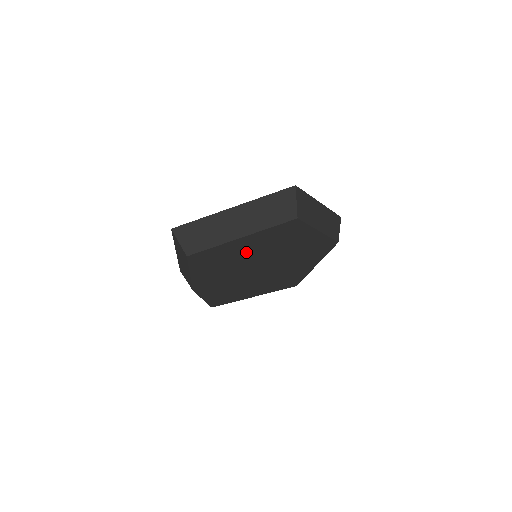
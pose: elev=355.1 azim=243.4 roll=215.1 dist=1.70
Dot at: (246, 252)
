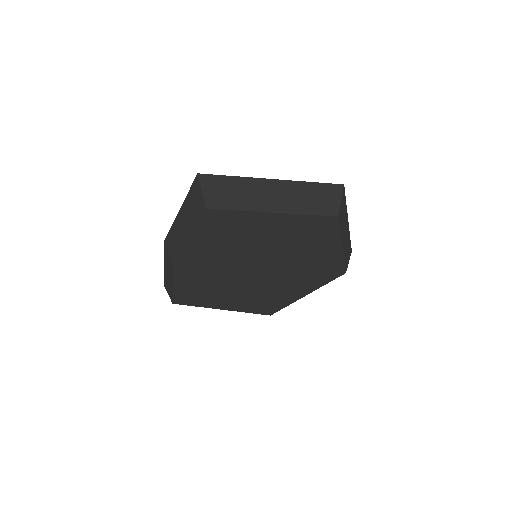
Dot at: (262, 237)
